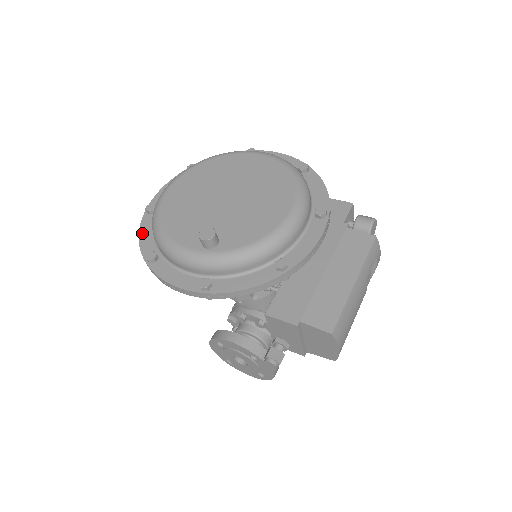
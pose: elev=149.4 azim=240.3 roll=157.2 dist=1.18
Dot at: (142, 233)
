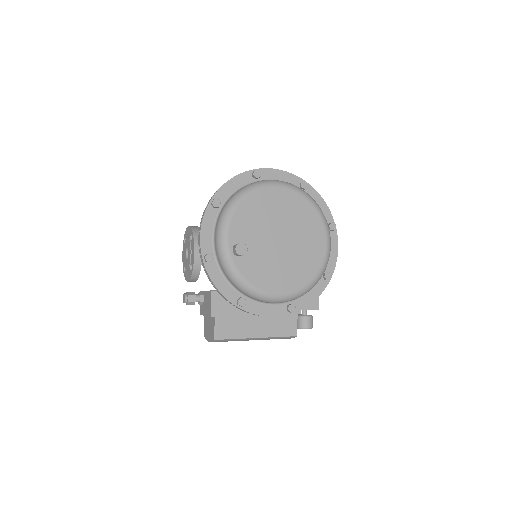
Dot at: (234, 180)
